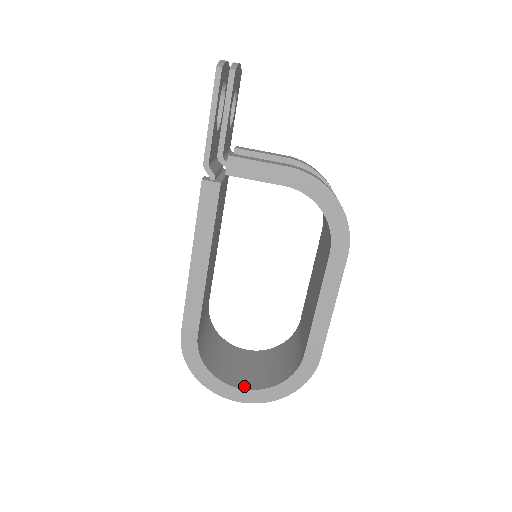
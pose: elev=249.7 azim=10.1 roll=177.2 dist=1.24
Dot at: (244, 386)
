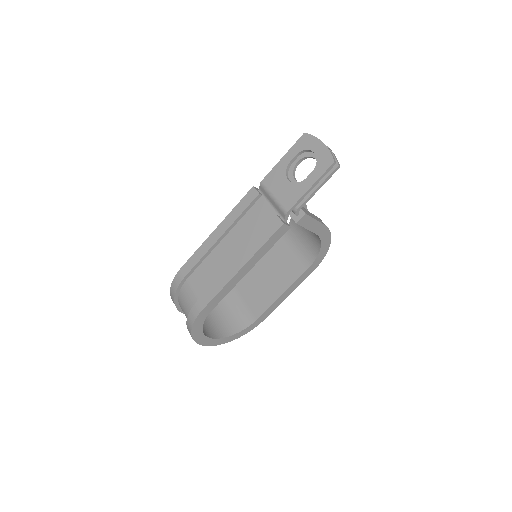
Dot at: (213, 336)
